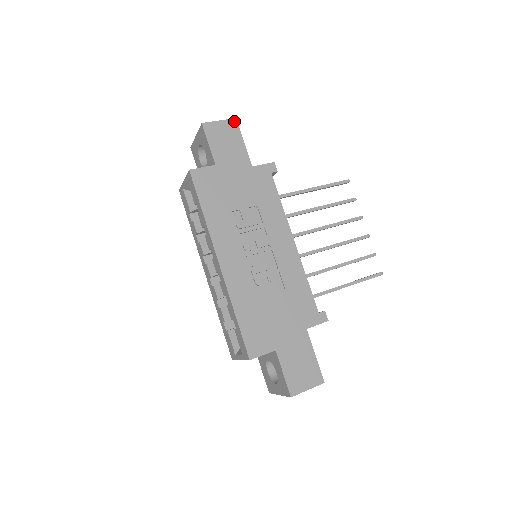
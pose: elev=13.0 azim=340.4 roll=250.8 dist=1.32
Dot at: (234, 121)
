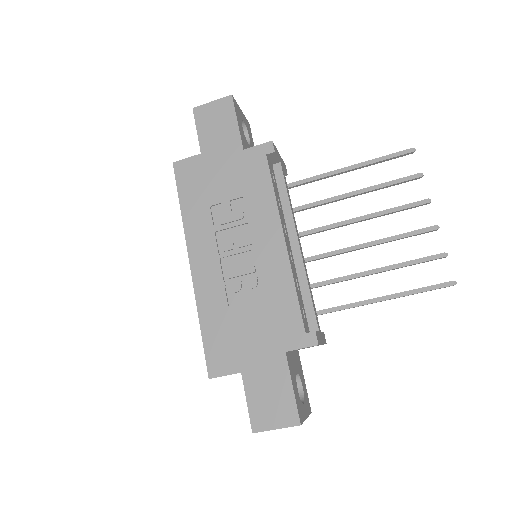
Dot at: (229, 99)
